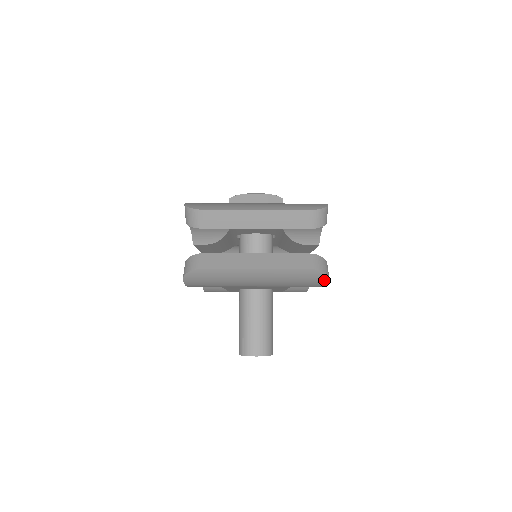
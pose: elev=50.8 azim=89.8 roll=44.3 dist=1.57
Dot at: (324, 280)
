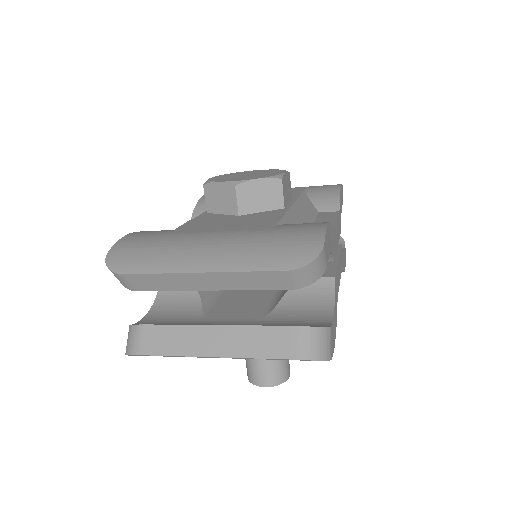
Dot at: occluded
